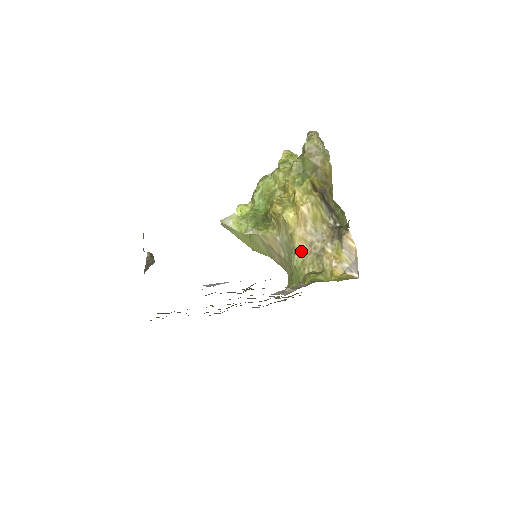
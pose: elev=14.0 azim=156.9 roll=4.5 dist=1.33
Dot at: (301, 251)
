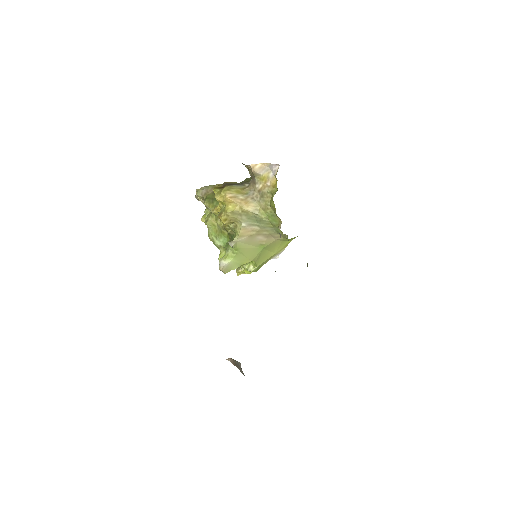
Dot at: (256, 208)
